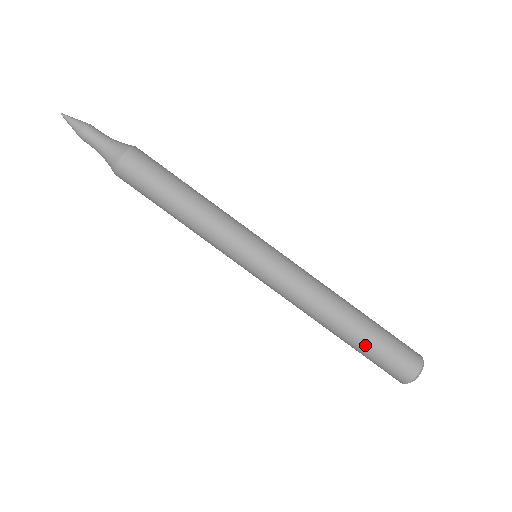
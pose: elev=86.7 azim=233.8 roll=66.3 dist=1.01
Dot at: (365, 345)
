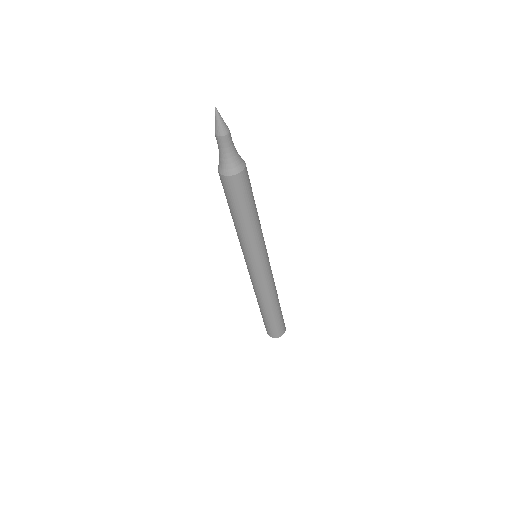
Dot at: (266, 318)
